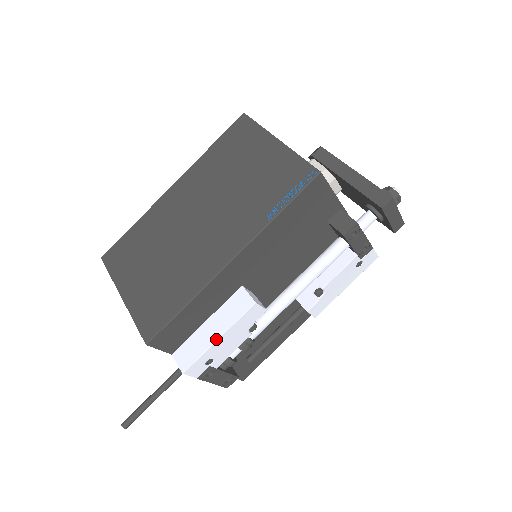
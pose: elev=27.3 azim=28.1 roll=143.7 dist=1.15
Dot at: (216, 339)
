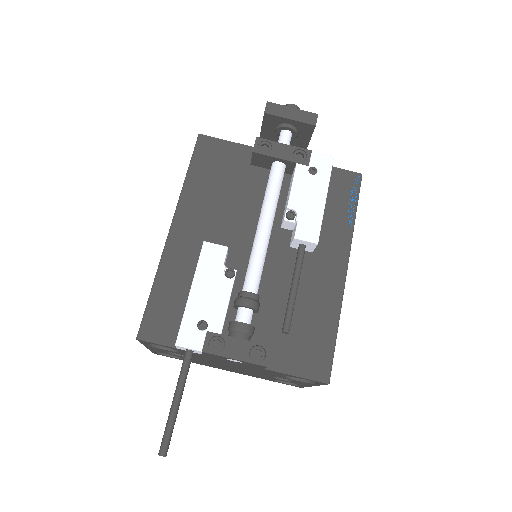
Dot at: (189, 294)
